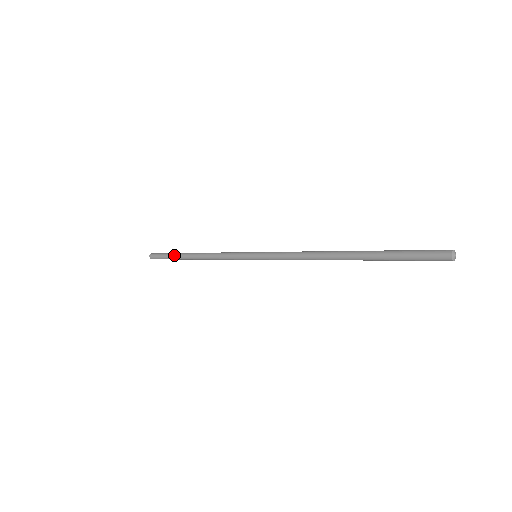
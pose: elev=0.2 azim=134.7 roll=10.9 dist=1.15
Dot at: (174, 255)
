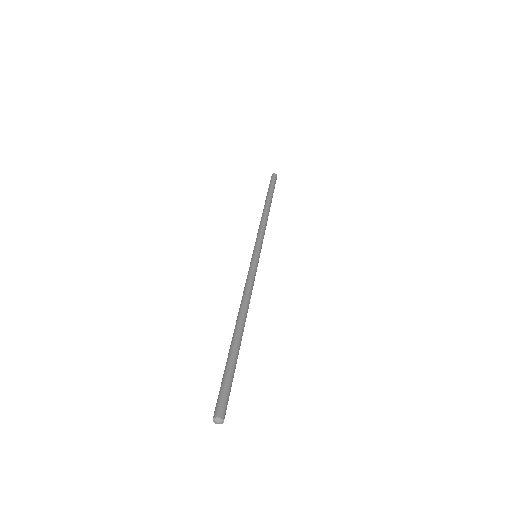
Dot at: (268, 192)
